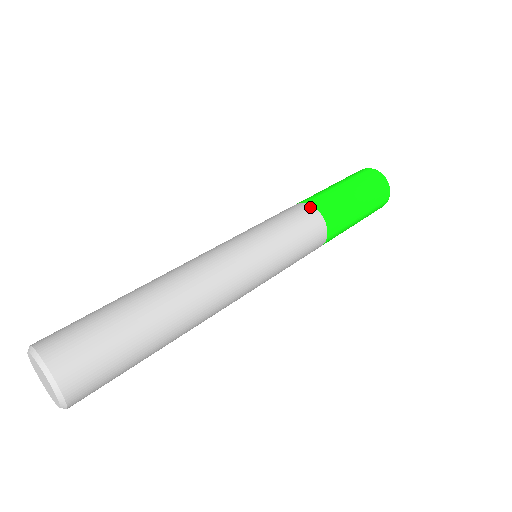
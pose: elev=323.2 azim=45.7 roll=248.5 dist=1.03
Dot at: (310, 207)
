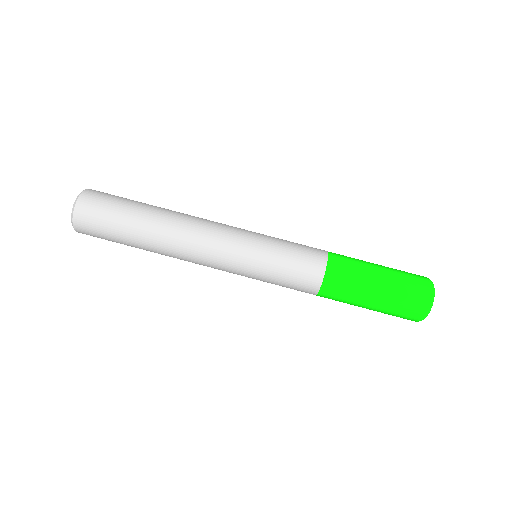
Dot at: (316, 289)
